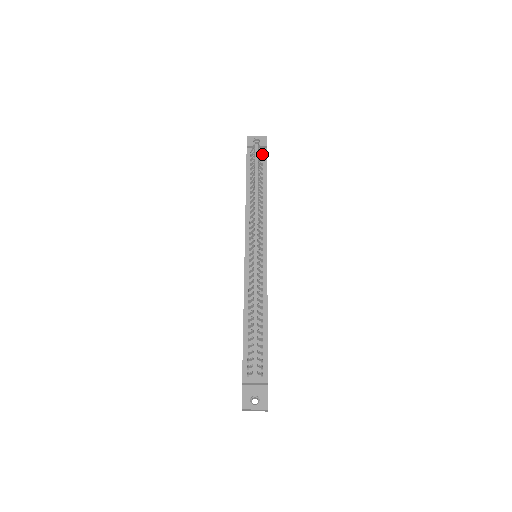
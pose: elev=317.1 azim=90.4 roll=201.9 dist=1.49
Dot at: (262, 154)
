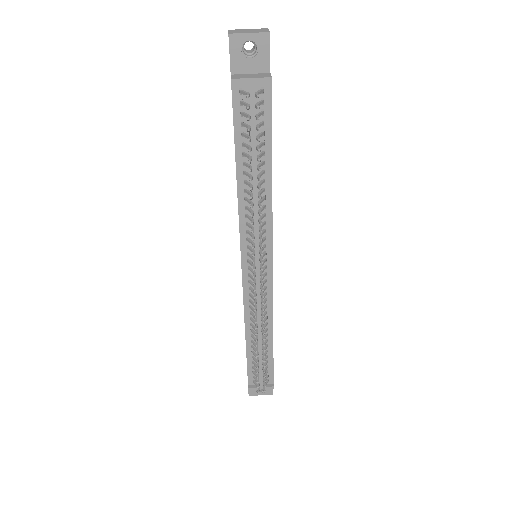
Dot at: (262, 98)
